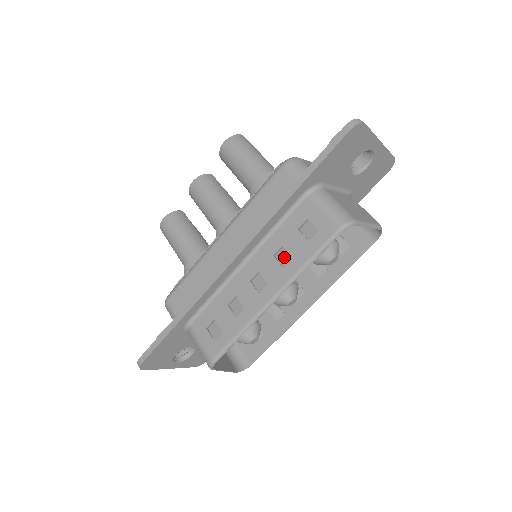
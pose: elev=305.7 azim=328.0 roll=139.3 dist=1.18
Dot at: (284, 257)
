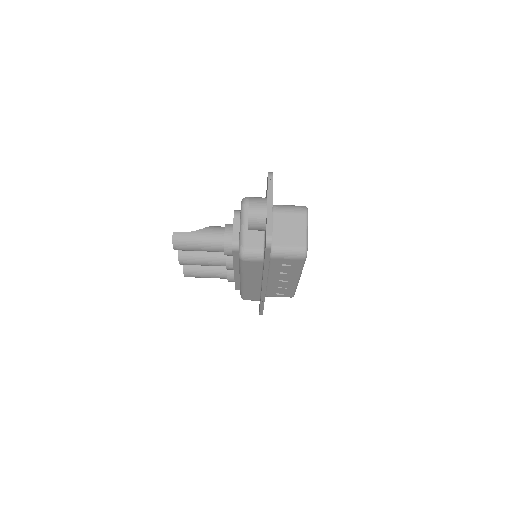
Dot at: (286, 272)
